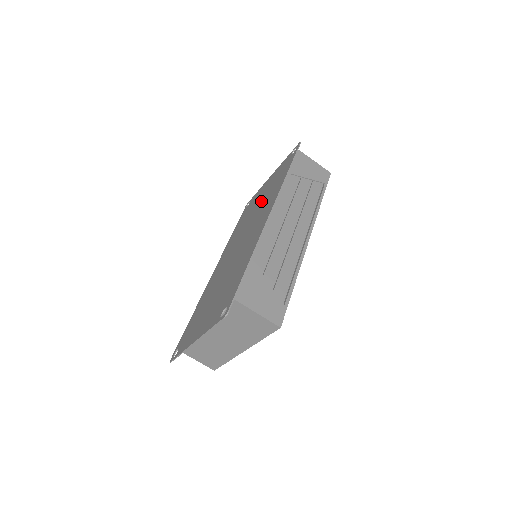
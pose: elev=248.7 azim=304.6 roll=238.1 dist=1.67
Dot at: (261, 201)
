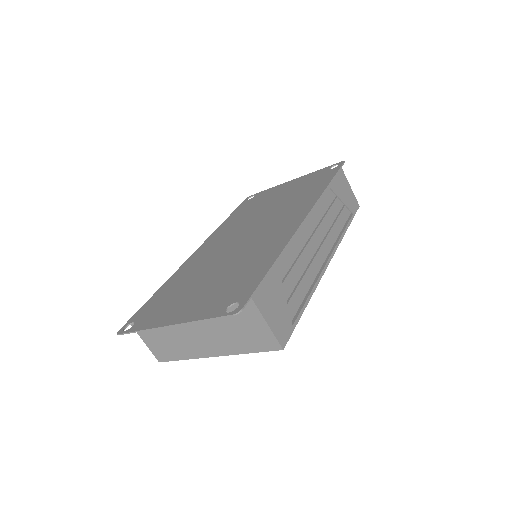
Dot at: (280, 201)
